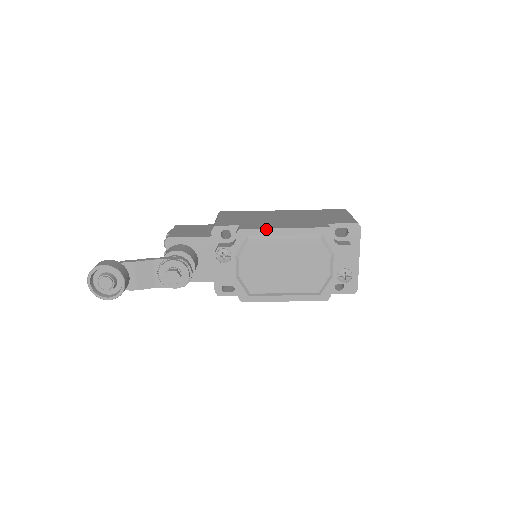
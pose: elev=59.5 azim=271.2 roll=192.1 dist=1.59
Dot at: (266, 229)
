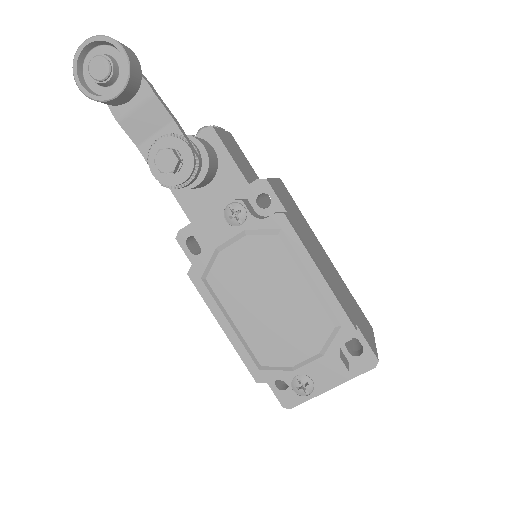
Dot at: (305, 249)
